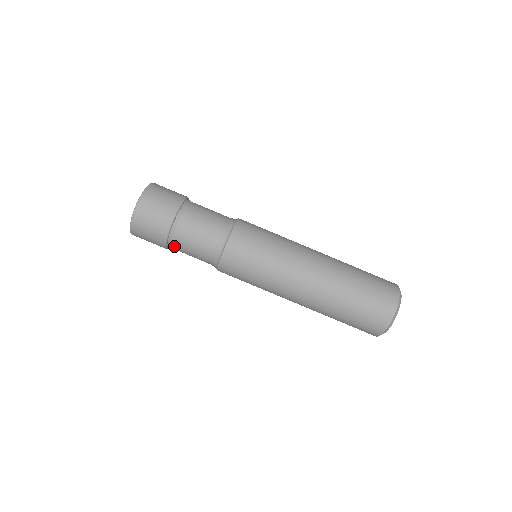
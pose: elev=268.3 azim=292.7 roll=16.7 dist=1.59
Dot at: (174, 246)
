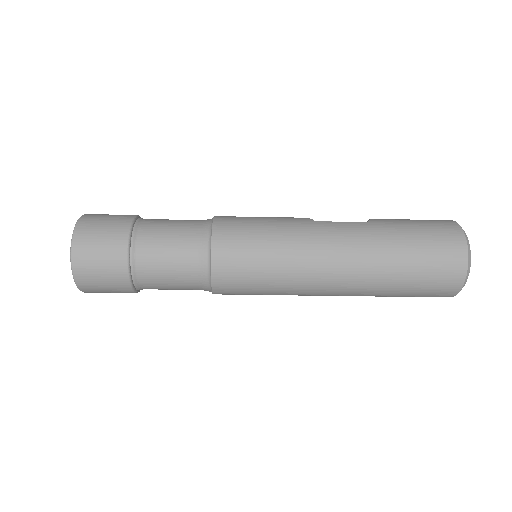
Dot at: occluded
